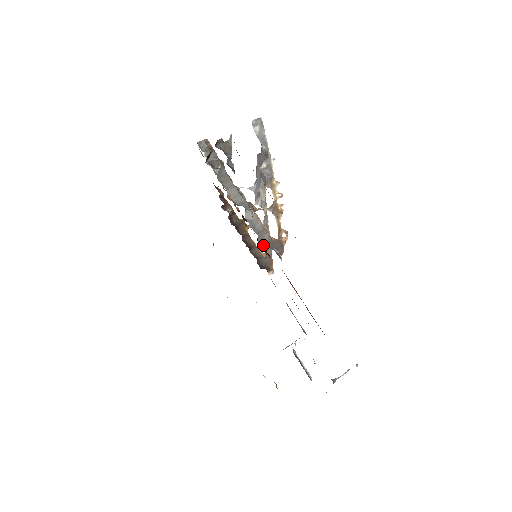
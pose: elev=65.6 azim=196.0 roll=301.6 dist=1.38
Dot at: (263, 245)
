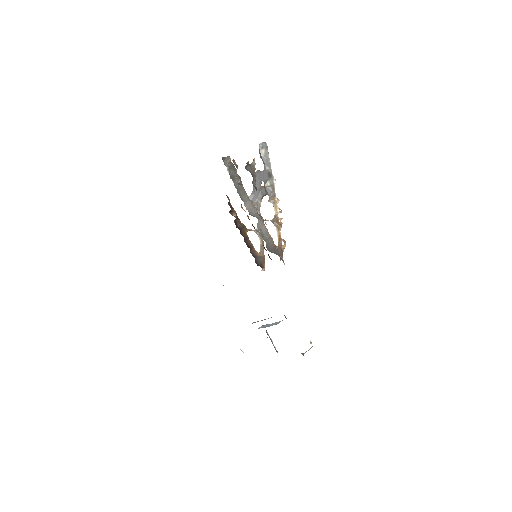
Dot at: (269, 250)
